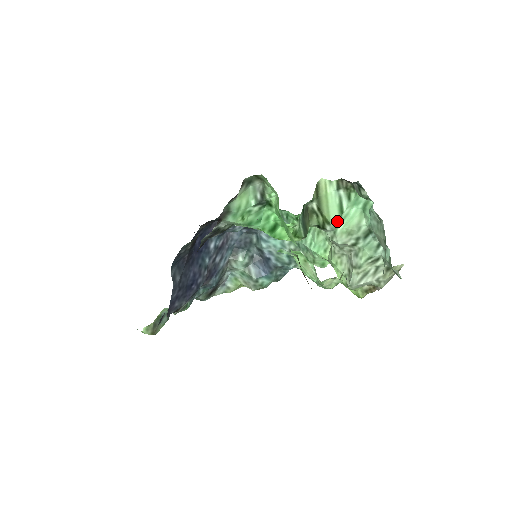
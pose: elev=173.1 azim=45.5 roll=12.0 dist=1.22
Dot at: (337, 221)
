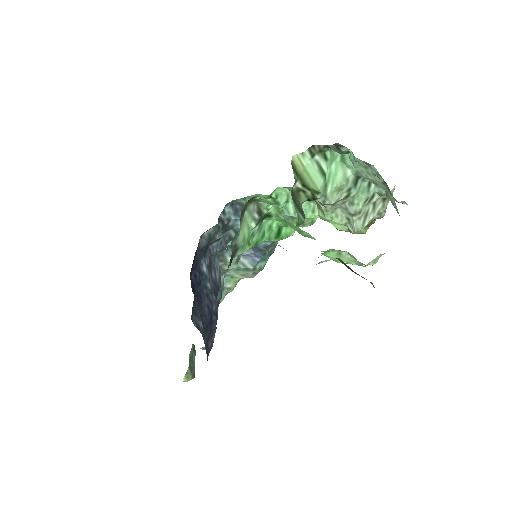
Dot at: (324, 185)
